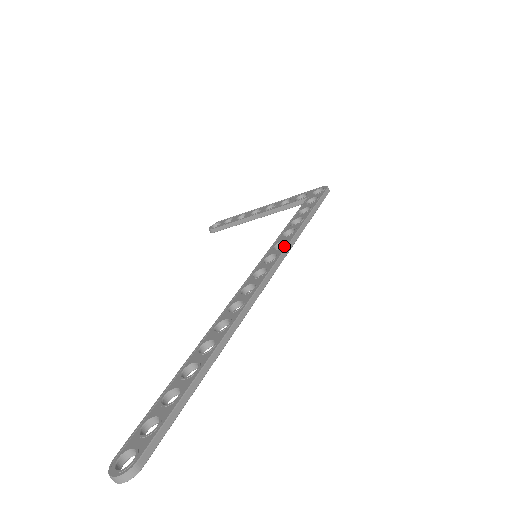
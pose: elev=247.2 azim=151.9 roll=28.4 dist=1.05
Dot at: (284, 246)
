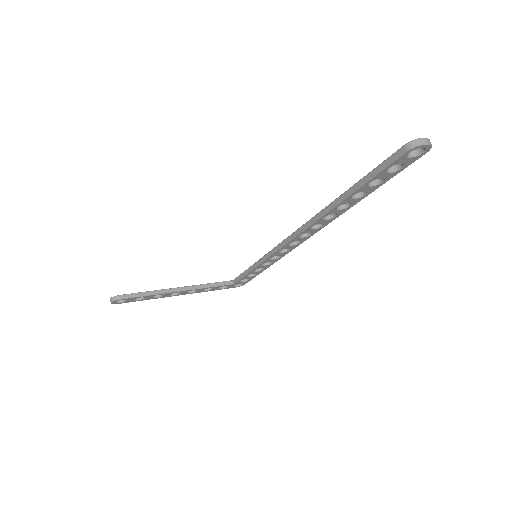
Dot at: occluded
